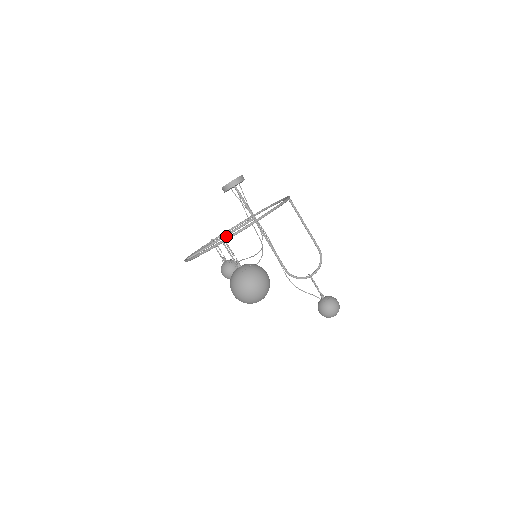
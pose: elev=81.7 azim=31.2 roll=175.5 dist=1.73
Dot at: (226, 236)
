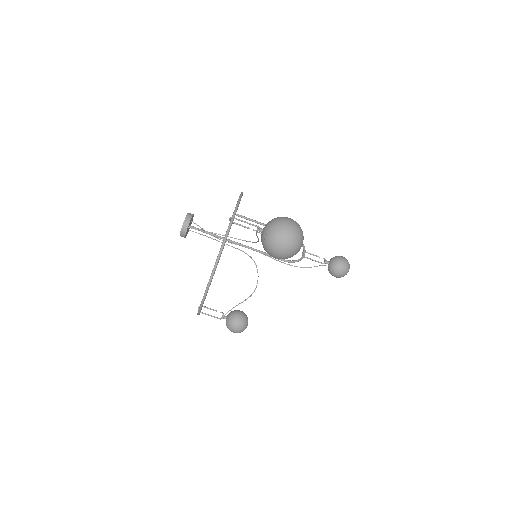
Dot at: occluded
